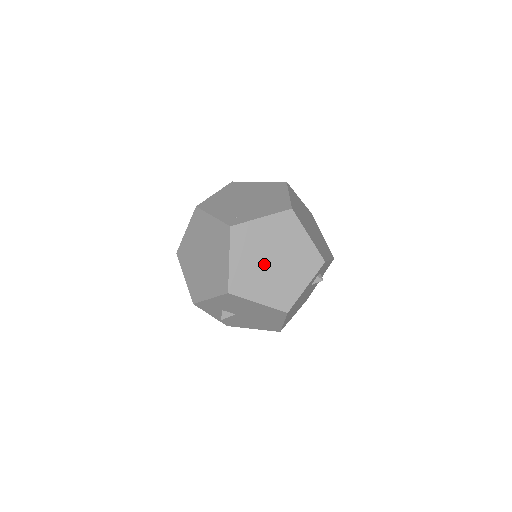
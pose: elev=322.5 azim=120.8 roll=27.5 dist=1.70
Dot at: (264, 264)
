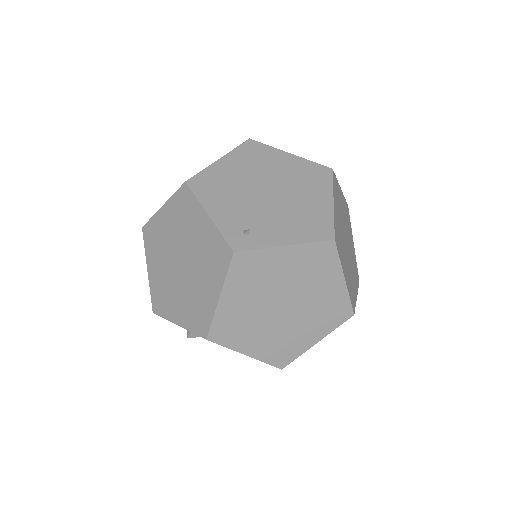
Dot at: (269, 309)
